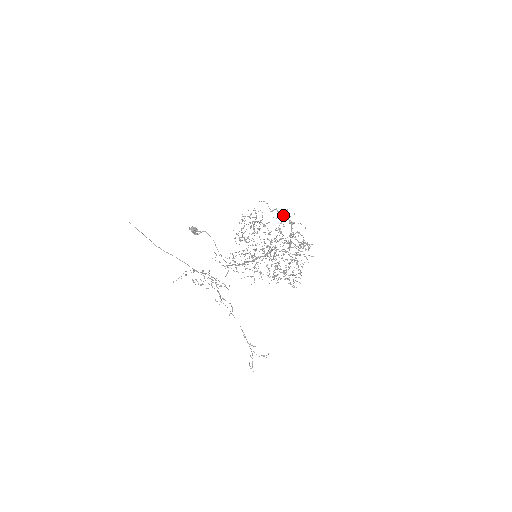
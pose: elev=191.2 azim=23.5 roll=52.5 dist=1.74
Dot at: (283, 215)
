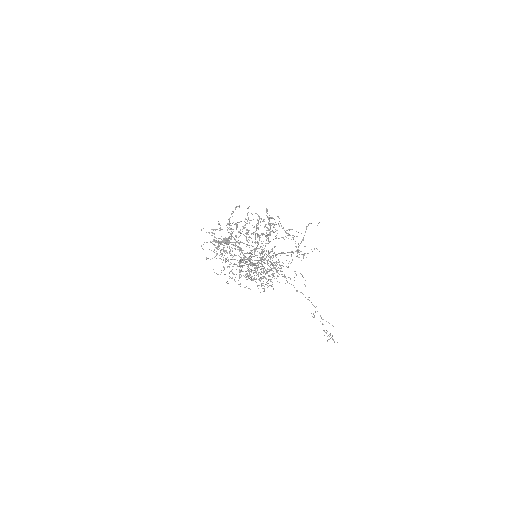
Dot at: occluded
